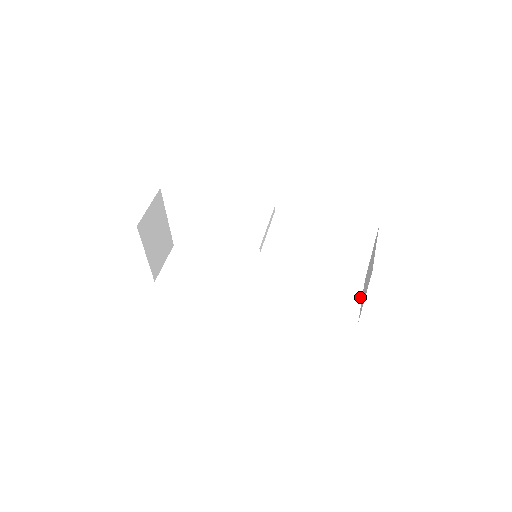
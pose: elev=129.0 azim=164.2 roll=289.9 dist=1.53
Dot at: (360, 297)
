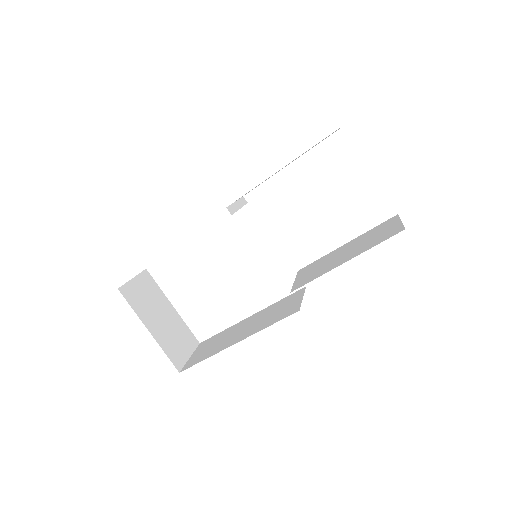
Dot at: (398, 221)
